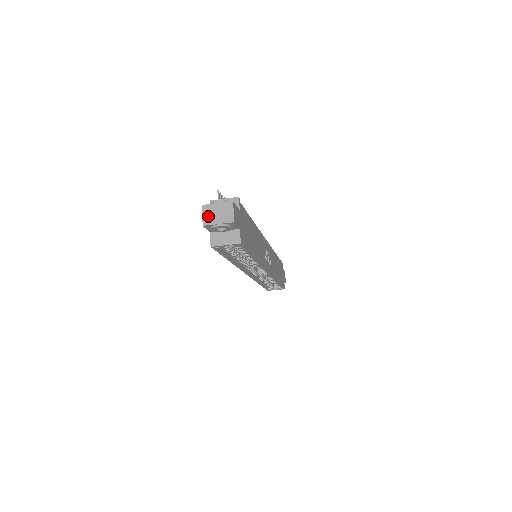
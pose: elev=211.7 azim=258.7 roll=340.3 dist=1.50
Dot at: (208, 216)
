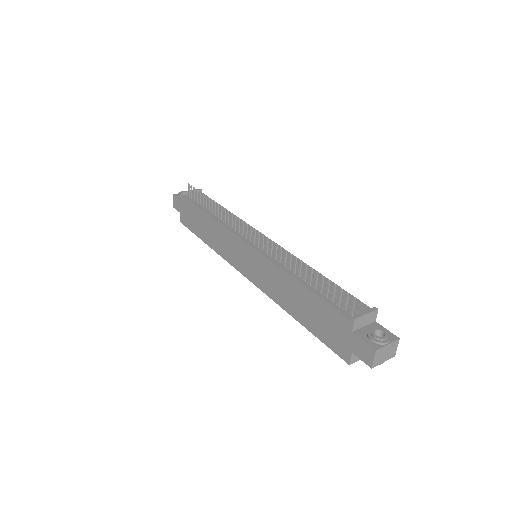
Dot at: (378, 359)
